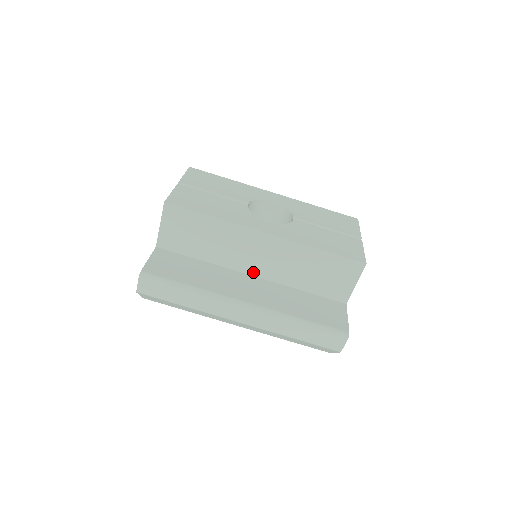
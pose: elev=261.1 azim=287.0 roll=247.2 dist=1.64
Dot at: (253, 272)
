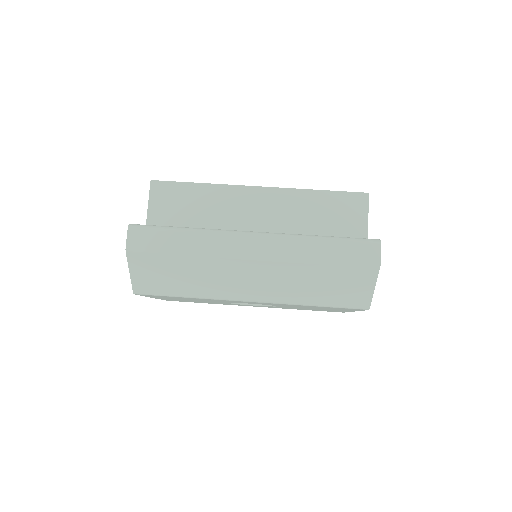
Dot at: occluded
